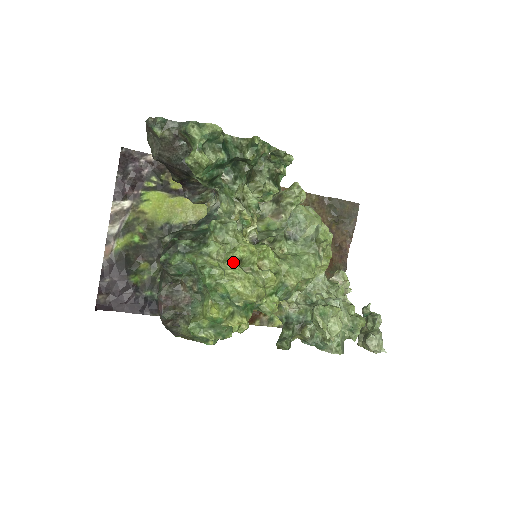
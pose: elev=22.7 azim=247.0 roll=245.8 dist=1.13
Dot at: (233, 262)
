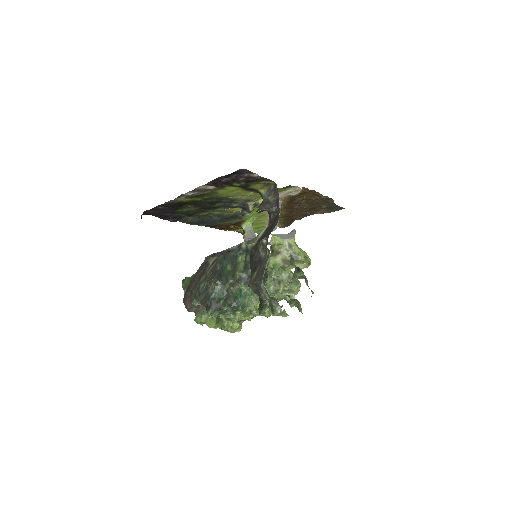
Dot at: (239, 322)
